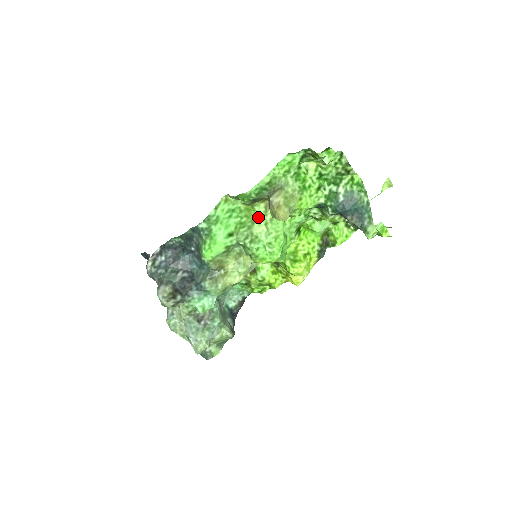
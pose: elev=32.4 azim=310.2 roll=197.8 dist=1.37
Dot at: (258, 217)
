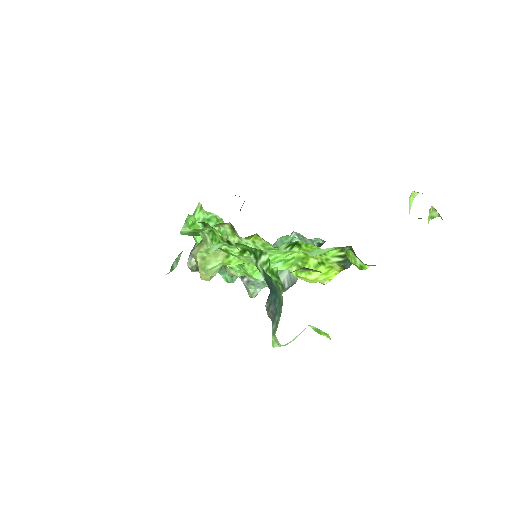
Dot at: (228, 235)
